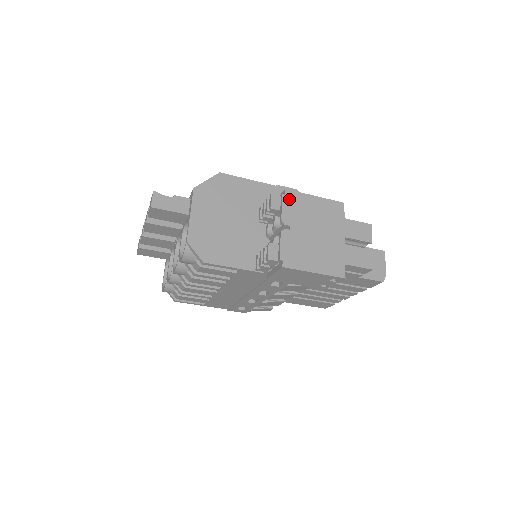
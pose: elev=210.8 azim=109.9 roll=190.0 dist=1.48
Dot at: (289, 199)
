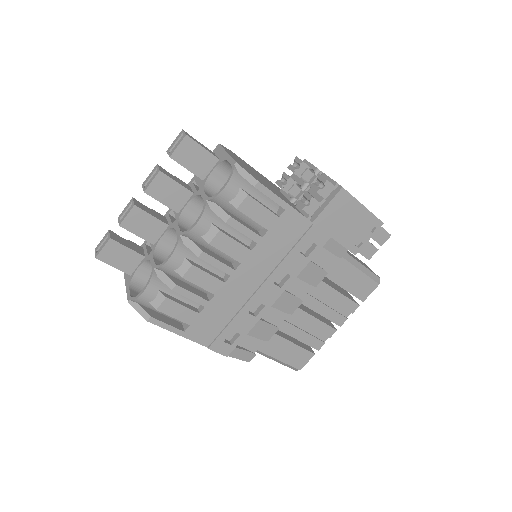
Dot at: occluded
